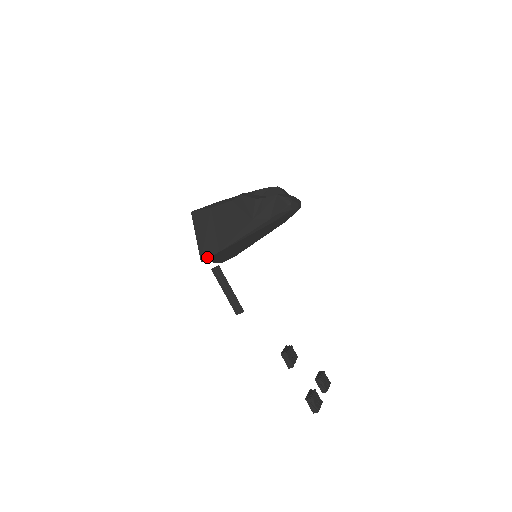
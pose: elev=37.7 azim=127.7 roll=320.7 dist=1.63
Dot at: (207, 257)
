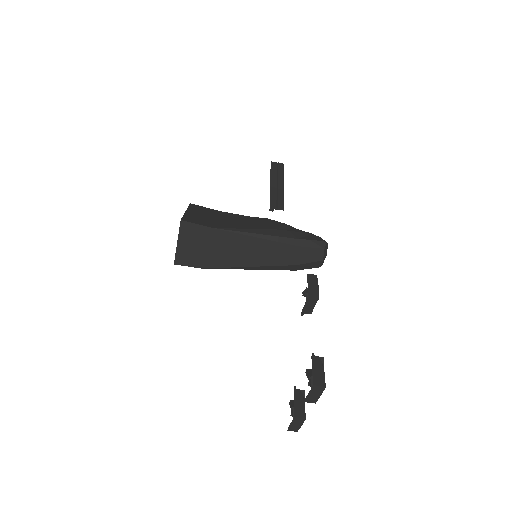
Dot at: (192, 222)
